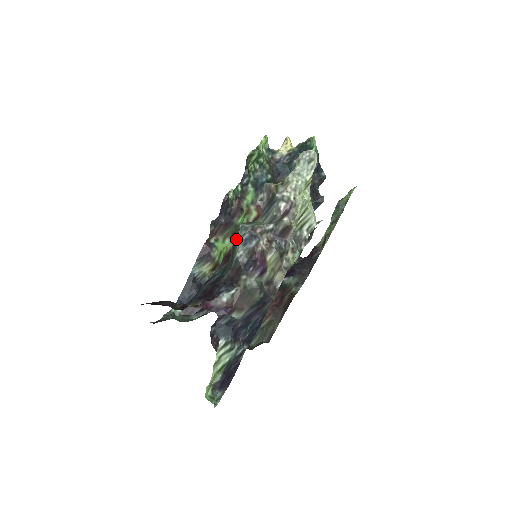
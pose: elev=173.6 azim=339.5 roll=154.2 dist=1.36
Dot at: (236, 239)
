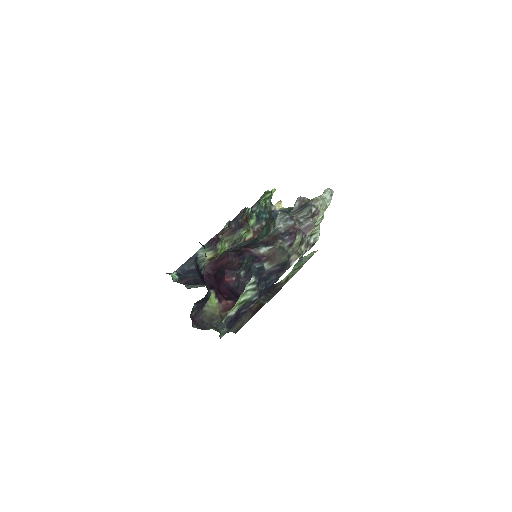
Dot at: (271, 221)
